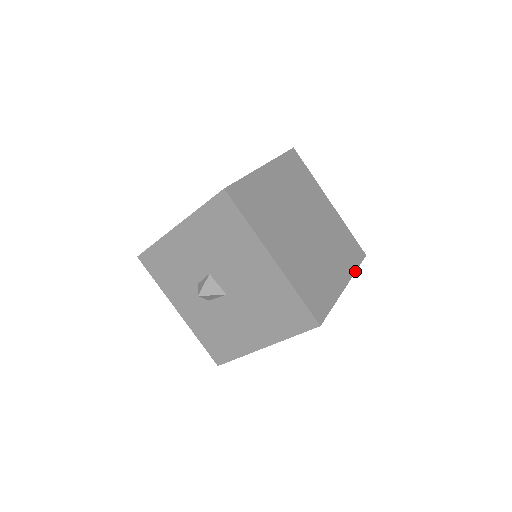
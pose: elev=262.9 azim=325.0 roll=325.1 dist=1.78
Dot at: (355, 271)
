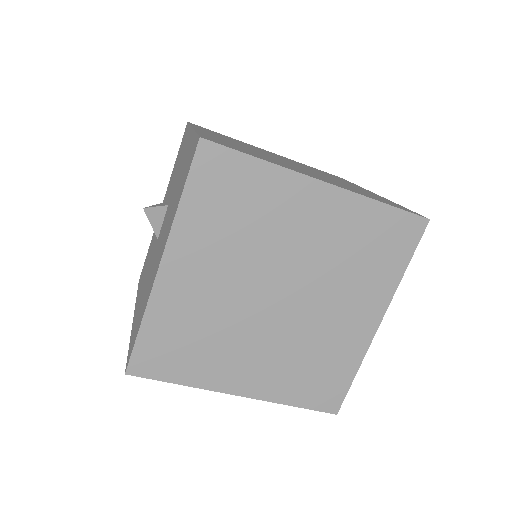
Dot at: (284, 403)
